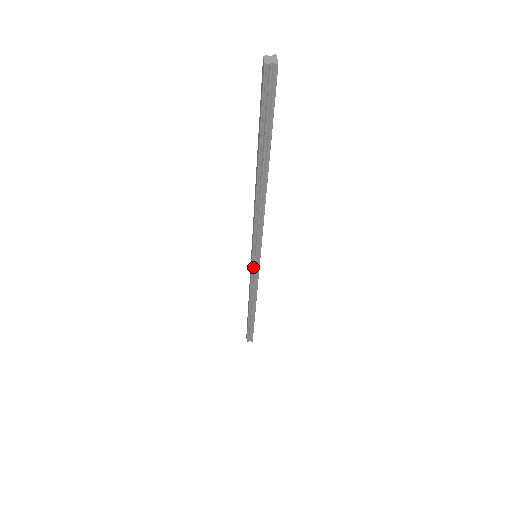
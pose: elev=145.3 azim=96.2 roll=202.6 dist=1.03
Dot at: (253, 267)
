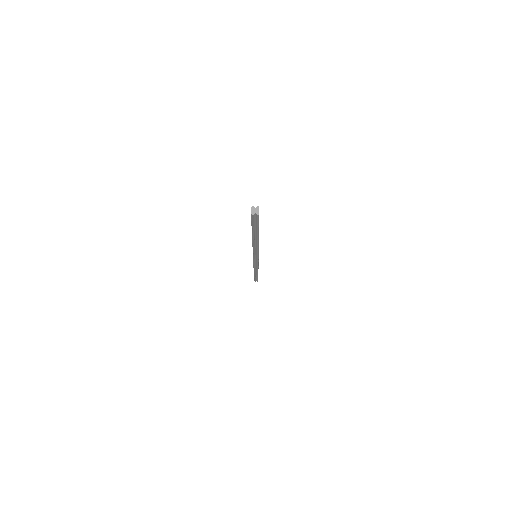
Dot at: (254, 261)
